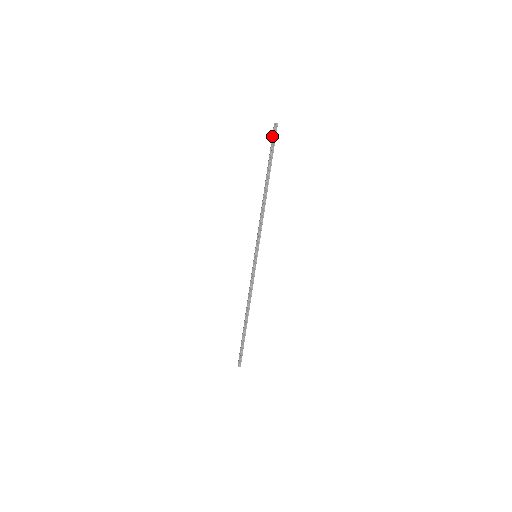
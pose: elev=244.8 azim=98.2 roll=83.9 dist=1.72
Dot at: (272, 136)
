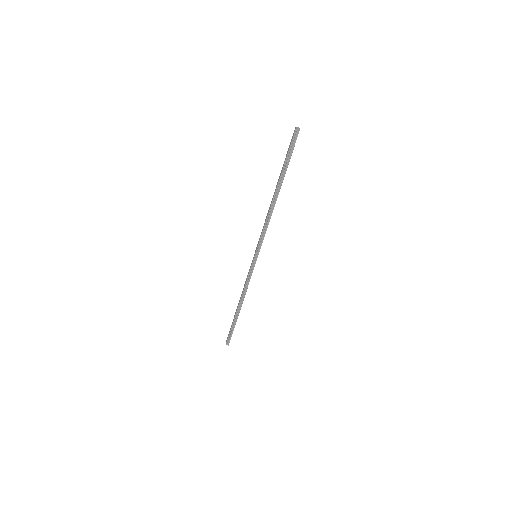
Dot at: (291, 142)
